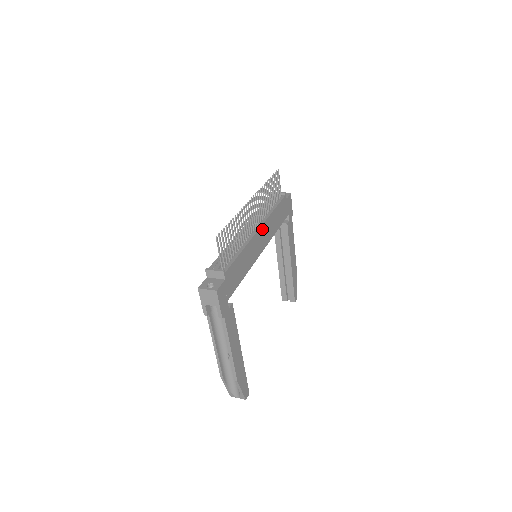
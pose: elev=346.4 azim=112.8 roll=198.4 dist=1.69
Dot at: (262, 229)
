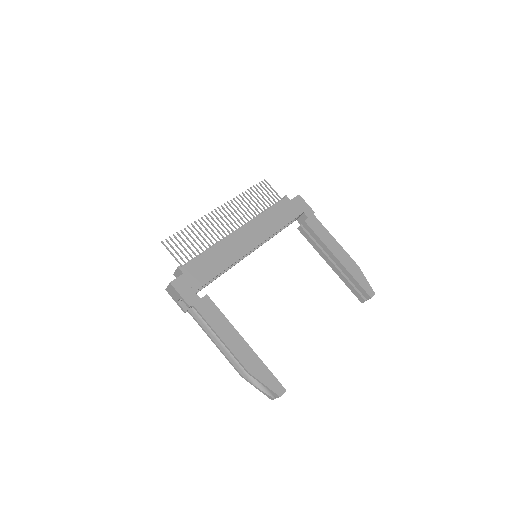
Dot at: (245, 229)
